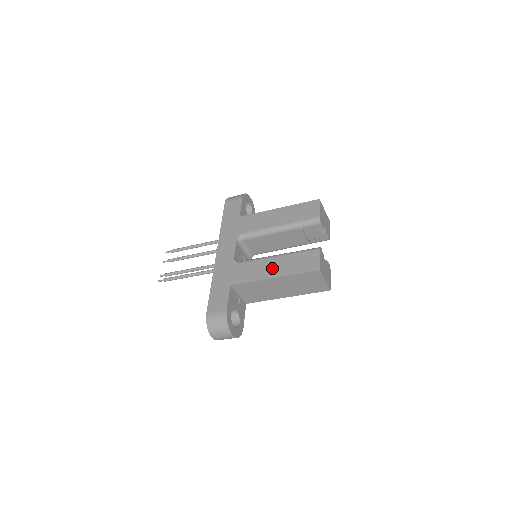
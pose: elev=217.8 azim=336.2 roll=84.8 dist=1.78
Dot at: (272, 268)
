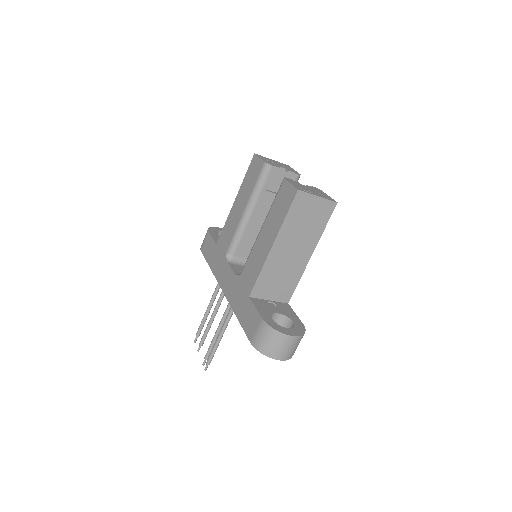
Dot at: (265, 241)
